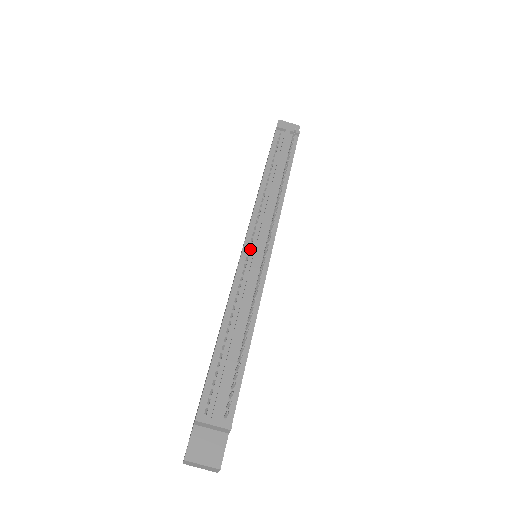
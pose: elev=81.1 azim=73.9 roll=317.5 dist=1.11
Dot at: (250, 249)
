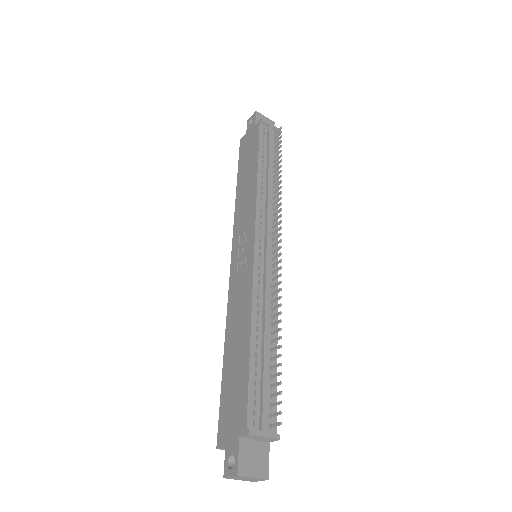
Dot at: (260, 250)
